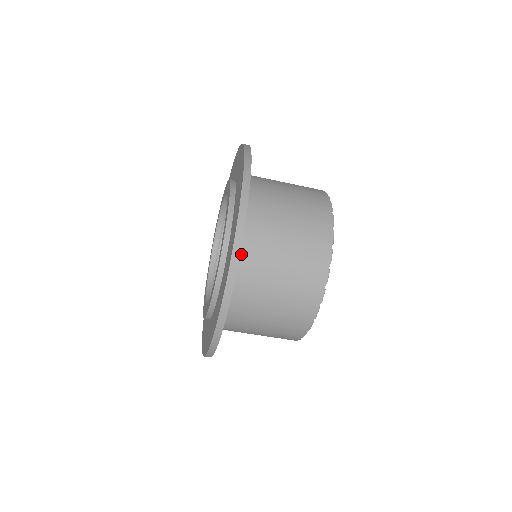
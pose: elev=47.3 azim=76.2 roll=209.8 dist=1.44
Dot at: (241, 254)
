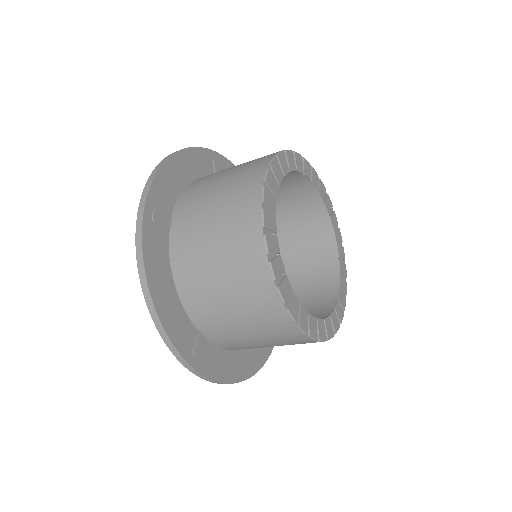
Dot at: (209, 337)
